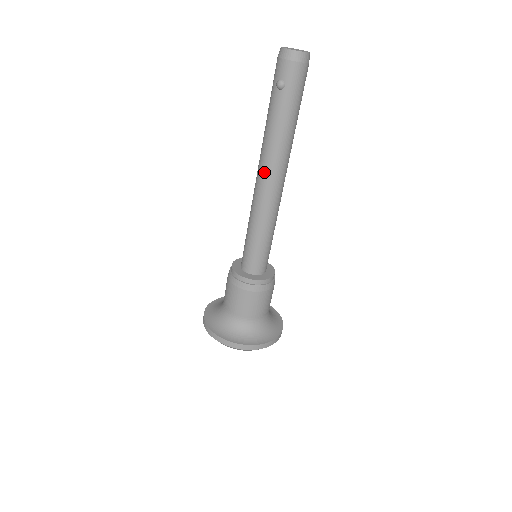
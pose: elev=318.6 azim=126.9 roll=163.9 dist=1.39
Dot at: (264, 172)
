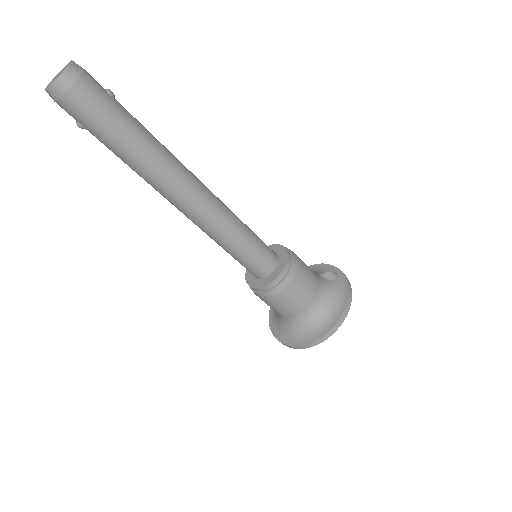
Dot at: occluded
